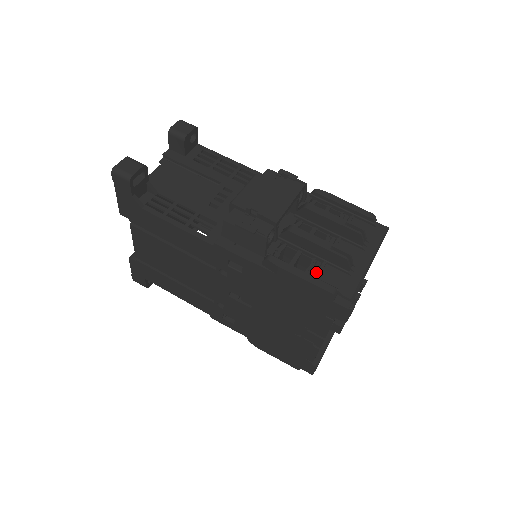
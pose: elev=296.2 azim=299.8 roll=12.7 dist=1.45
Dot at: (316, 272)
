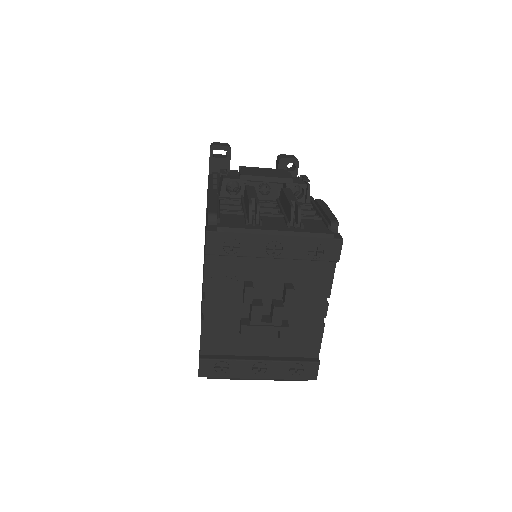
Dot at: occluded
